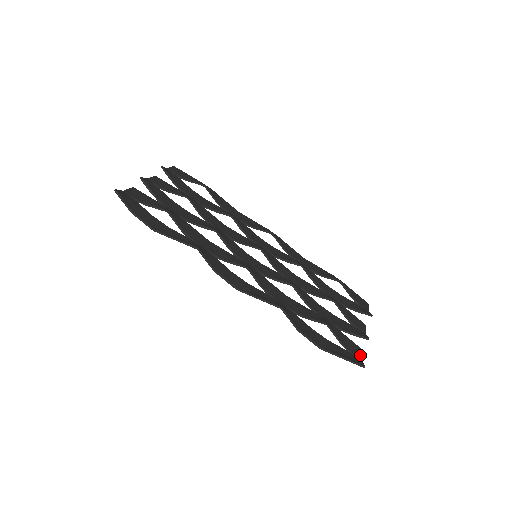
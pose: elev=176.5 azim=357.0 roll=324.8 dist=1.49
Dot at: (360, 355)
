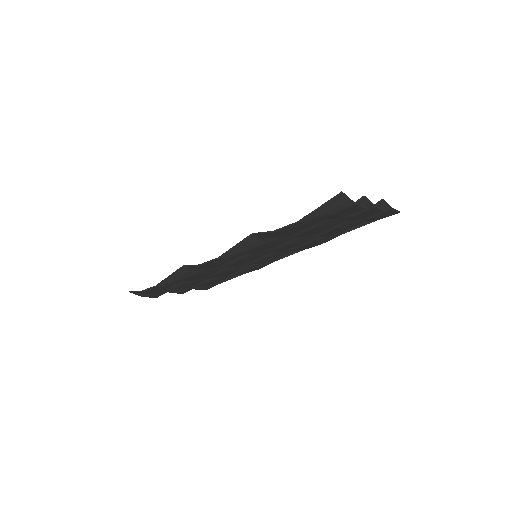
Dot at: (356, 205)
